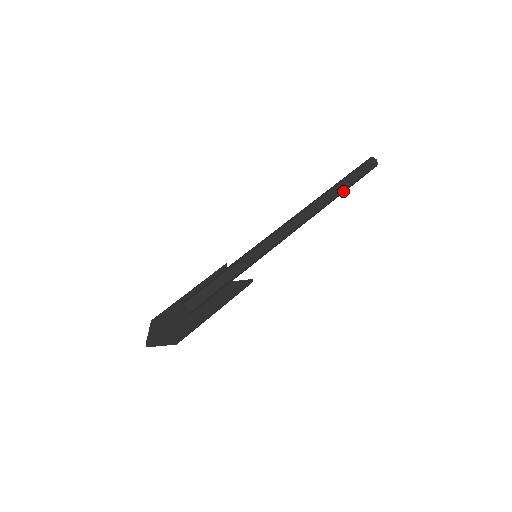
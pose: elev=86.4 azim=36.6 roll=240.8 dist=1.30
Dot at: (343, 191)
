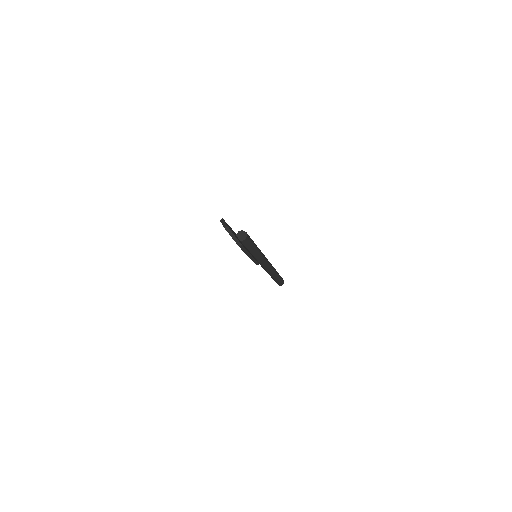
Dot at: (276, 278)
